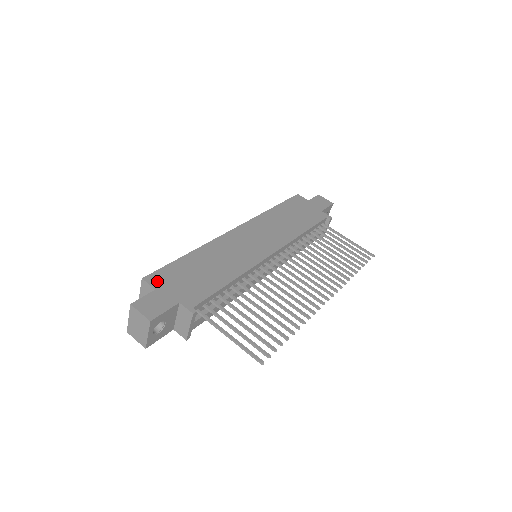
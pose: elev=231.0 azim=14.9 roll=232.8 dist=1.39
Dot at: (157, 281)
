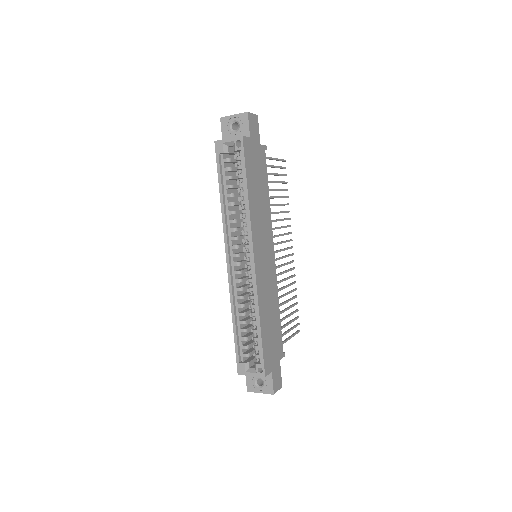
Dot at: (269, 367)
